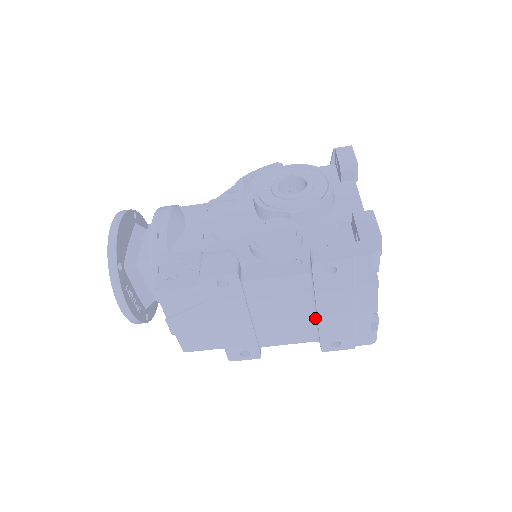
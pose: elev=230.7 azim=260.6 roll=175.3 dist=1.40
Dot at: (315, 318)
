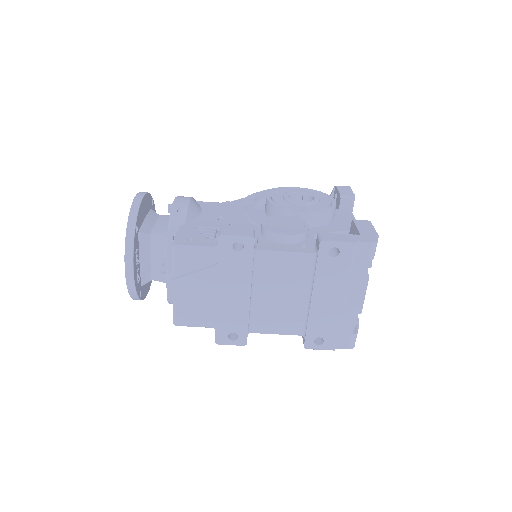
Dot at: (307, 306)
